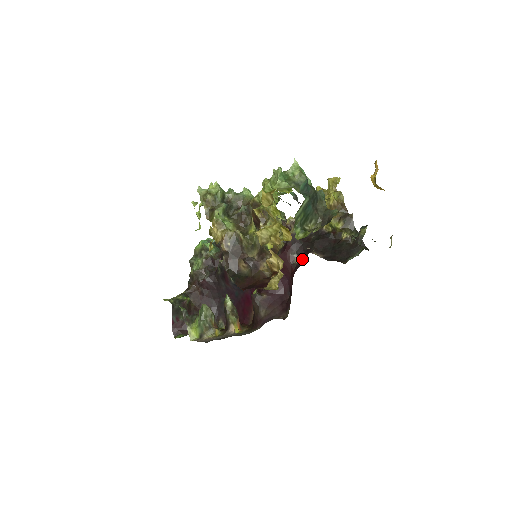
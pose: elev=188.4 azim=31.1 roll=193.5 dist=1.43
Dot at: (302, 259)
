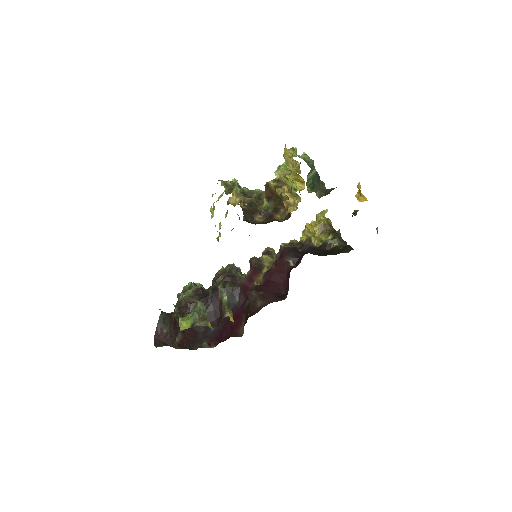
Dot at: (297, 263)
